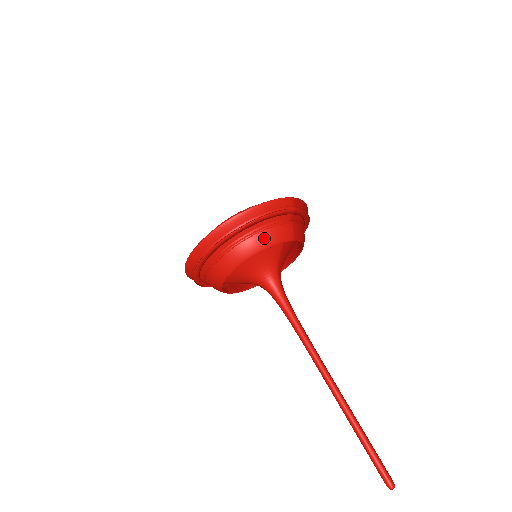
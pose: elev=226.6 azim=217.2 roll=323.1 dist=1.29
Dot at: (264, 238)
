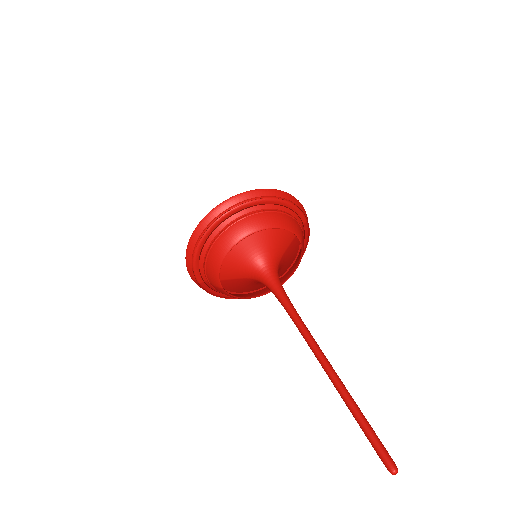
Dot at: (285, 219)
